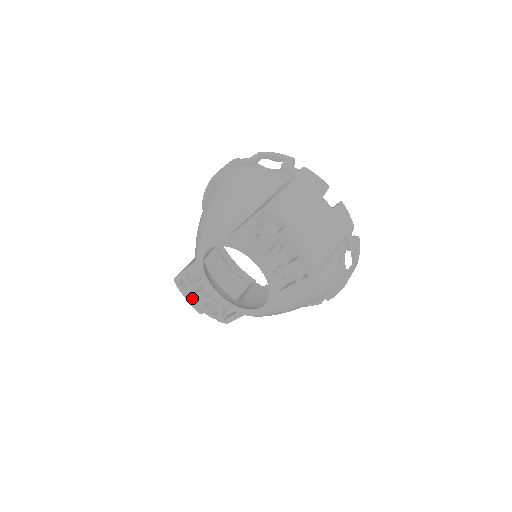
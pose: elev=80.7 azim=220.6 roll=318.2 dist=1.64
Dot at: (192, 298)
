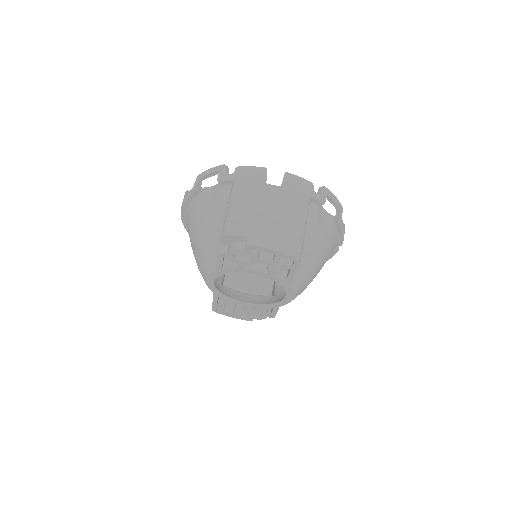
Dot at: (236, 314)
